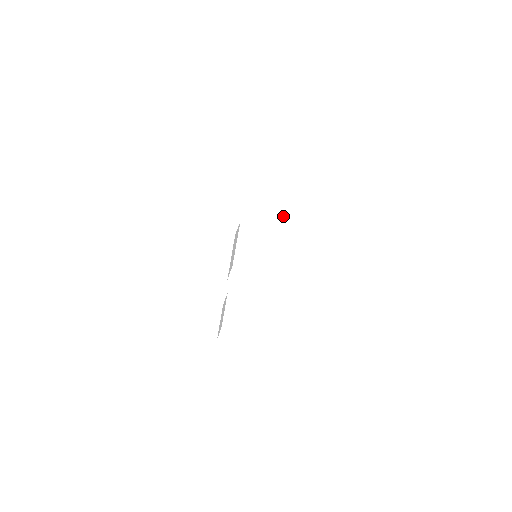
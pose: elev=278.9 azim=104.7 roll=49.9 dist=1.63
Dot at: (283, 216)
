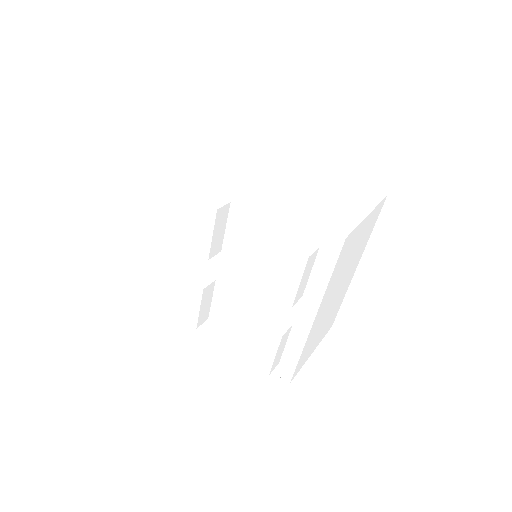
Dot at: (268, 202)
